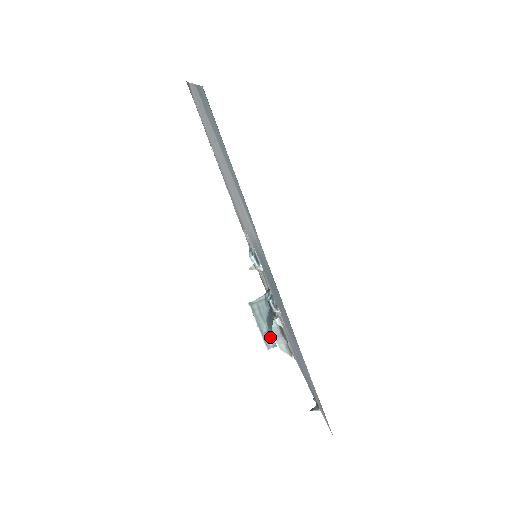
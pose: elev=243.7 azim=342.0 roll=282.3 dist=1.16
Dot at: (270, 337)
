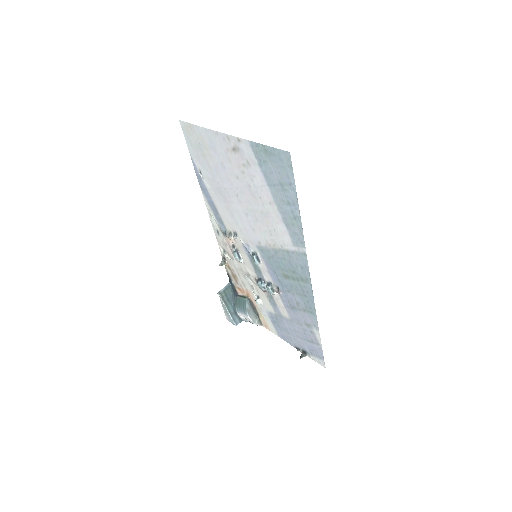
Dot at: (236, 315)
